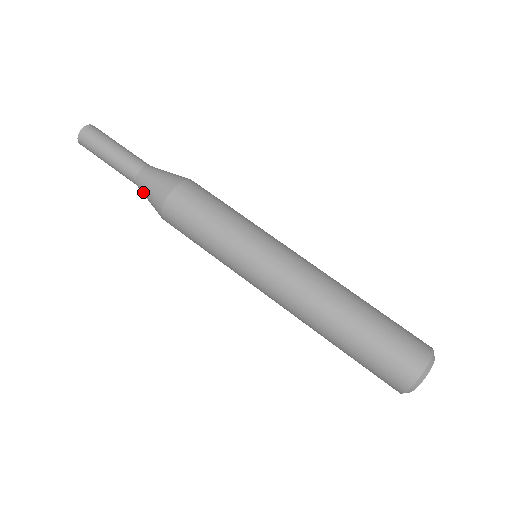
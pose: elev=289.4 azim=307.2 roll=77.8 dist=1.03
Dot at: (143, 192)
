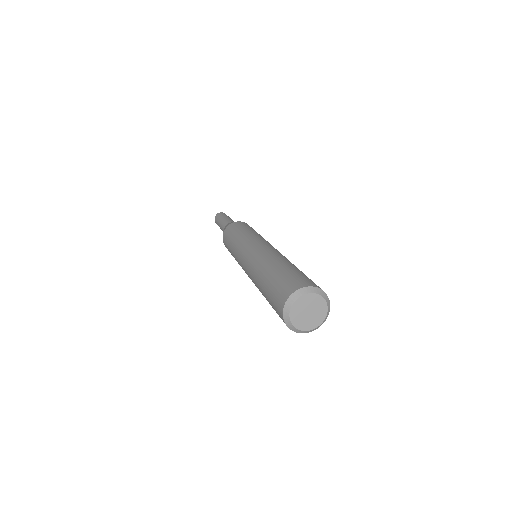
Dot at: occluded
